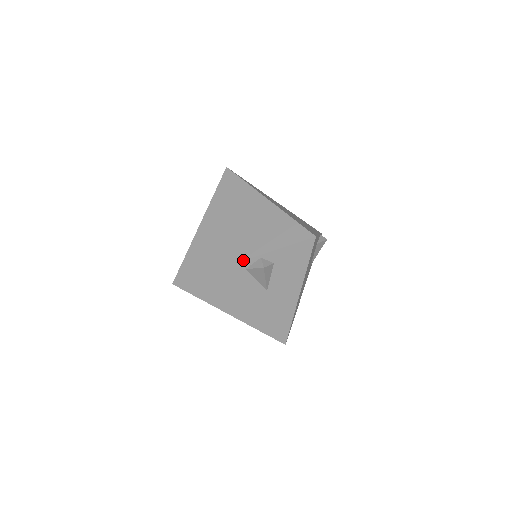
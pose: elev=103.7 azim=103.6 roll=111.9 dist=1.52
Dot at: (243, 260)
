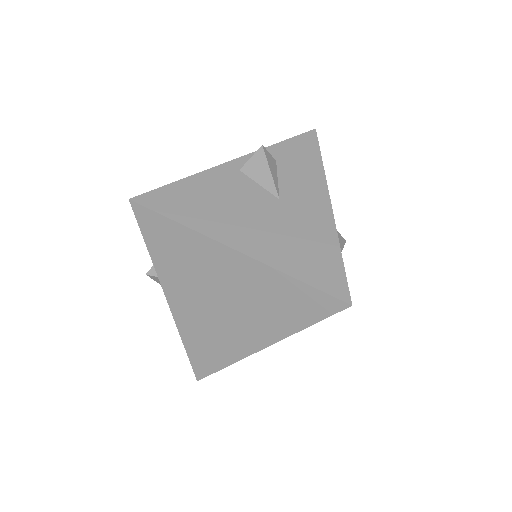
Dot at: (233, 160)
